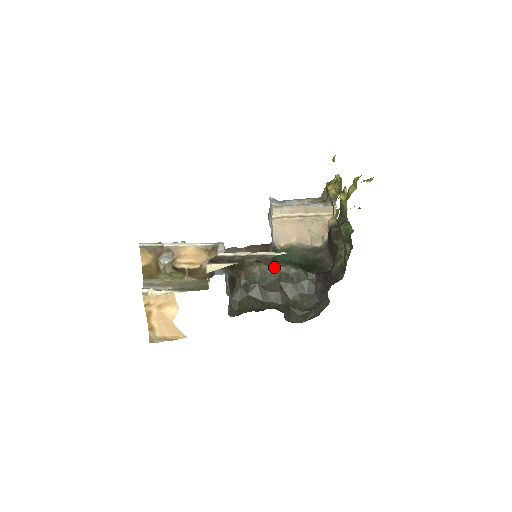
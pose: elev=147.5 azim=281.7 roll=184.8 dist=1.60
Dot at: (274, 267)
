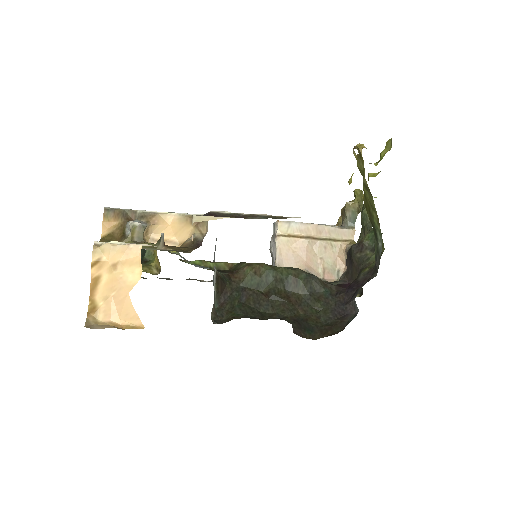
Dot at: (280, 269)
